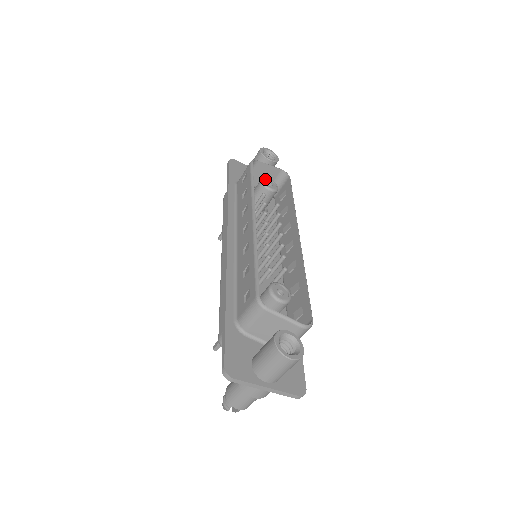
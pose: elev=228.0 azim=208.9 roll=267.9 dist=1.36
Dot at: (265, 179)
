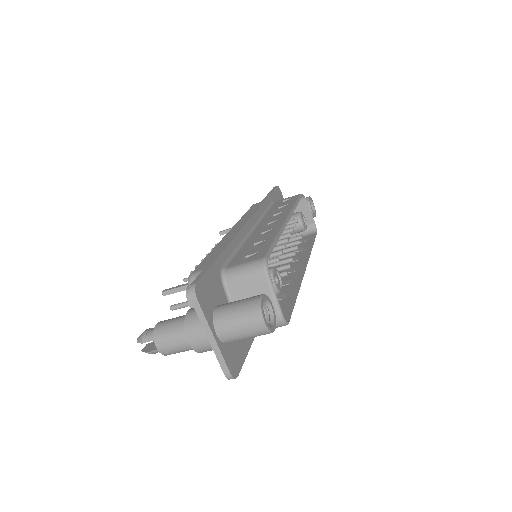
Dot at: (302, 215)
